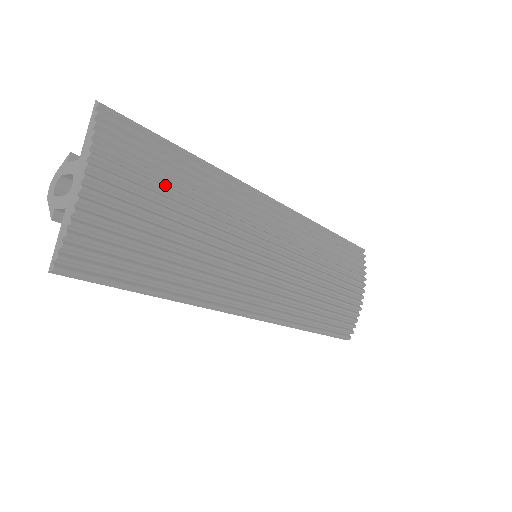
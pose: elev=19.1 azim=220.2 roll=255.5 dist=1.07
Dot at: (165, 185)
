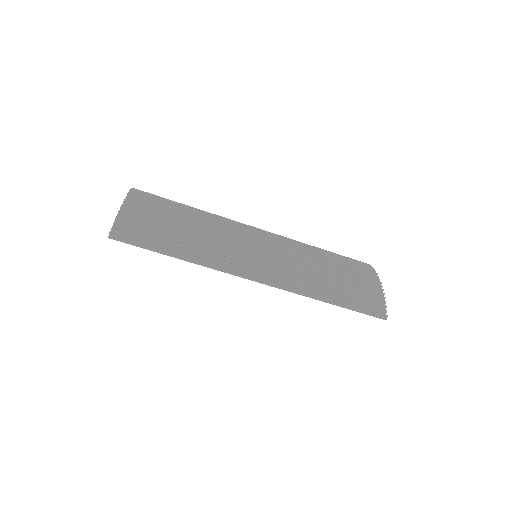
Dot at: (172, 212)
